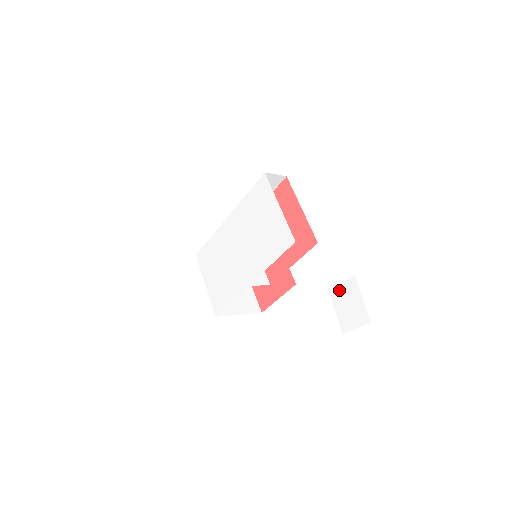
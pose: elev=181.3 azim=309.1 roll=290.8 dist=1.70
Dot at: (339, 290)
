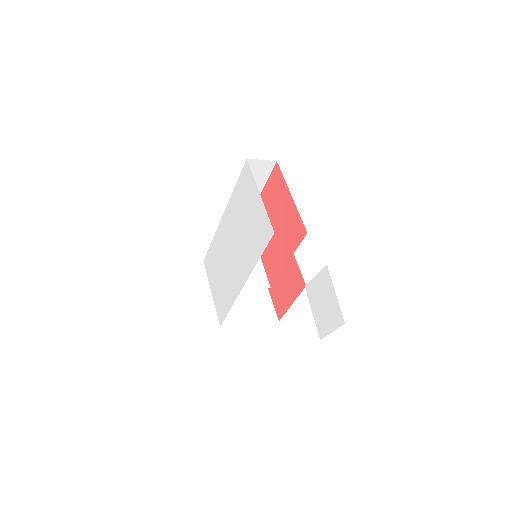
Dot at: (314, 285)
